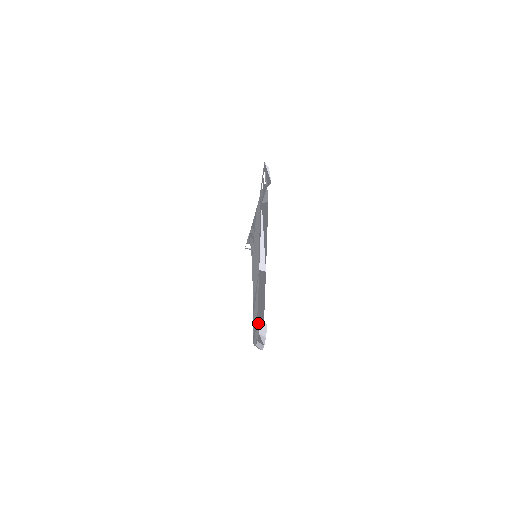
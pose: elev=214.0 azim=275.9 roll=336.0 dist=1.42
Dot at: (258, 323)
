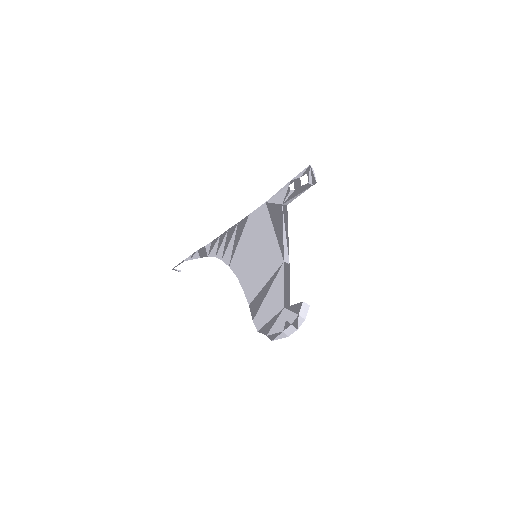
Dot at: (294, 306)
